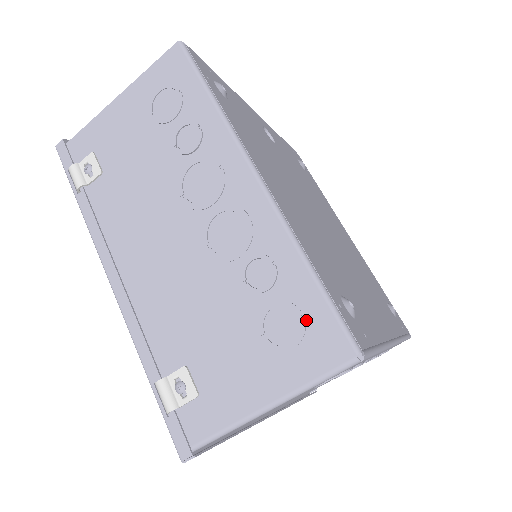
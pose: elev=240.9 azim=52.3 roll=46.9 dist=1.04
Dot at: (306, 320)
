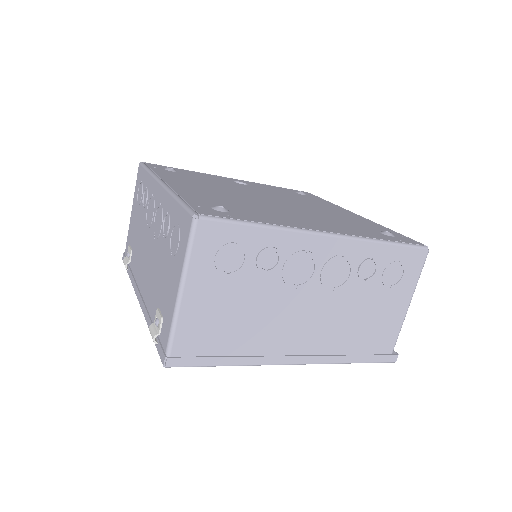
Dot at: (179, 225)
